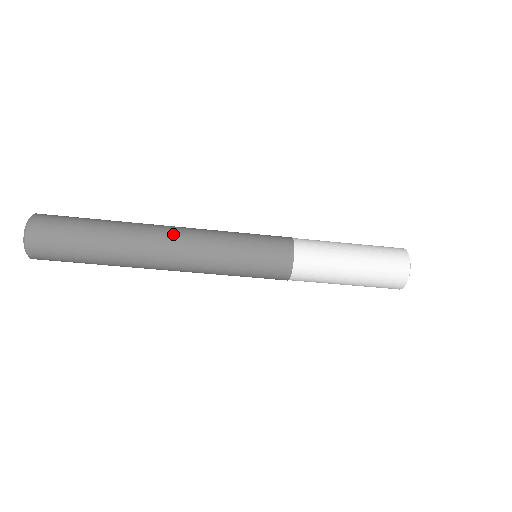
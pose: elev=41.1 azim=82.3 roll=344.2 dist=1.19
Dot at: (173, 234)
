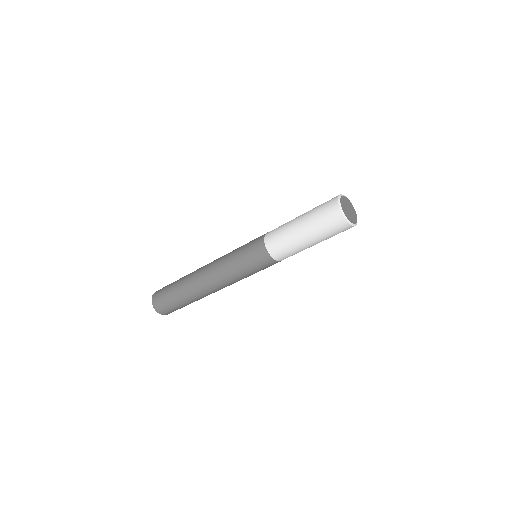
Dot at: (206, 278)
